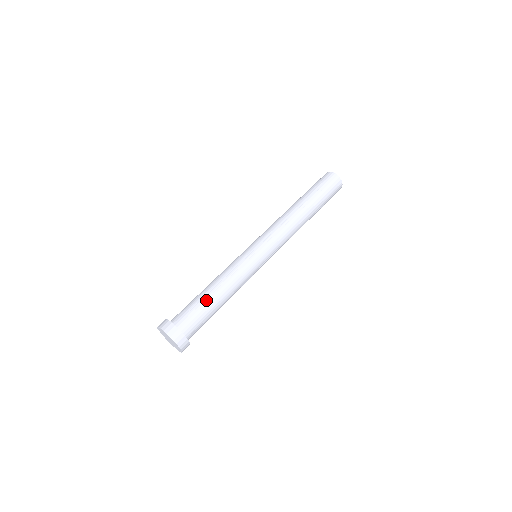
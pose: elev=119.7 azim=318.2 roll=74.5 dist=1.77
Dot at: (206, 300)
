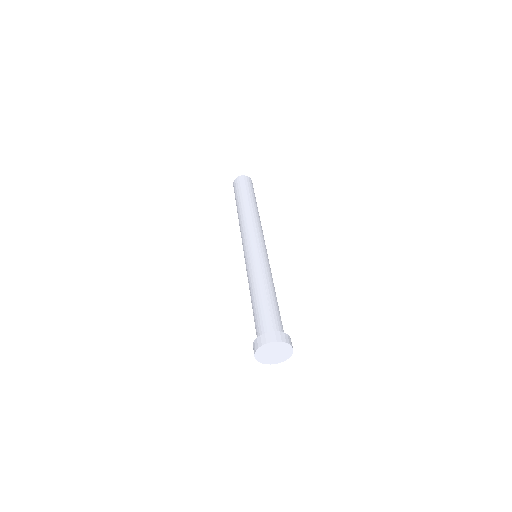
Dot at: (269, 301)
